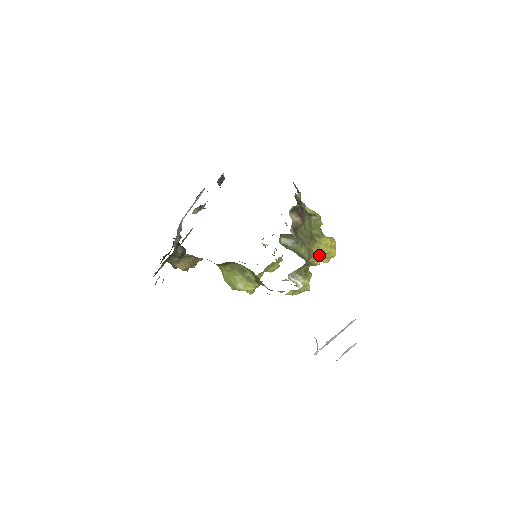
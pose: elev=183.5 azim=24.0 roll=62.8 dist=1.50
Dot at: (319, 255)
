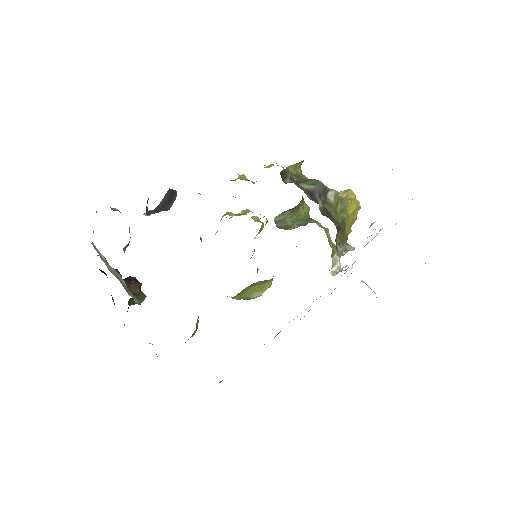
Dot at: (350, 226)
